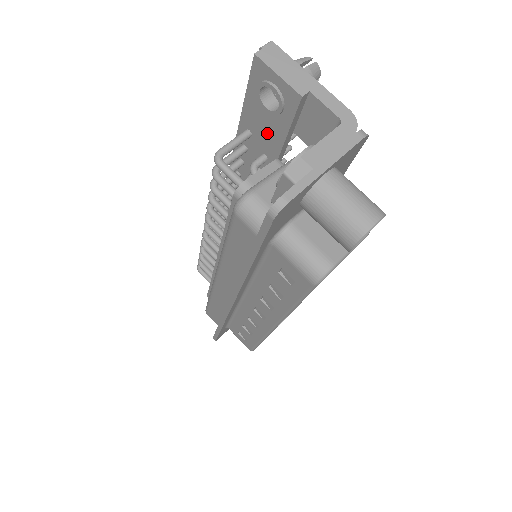
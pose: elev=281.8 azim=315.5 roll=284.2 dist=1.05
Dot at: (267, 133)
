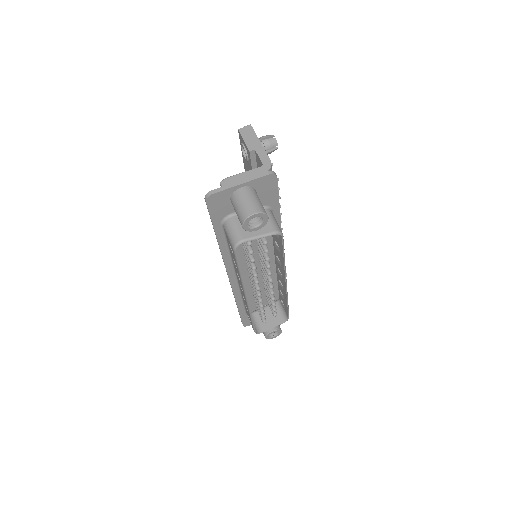
Dot at: occluded
